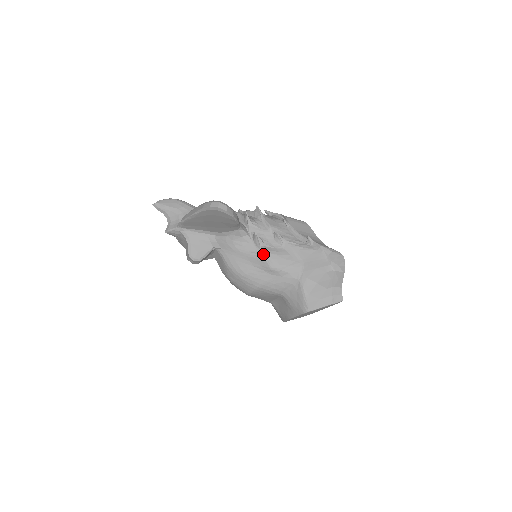
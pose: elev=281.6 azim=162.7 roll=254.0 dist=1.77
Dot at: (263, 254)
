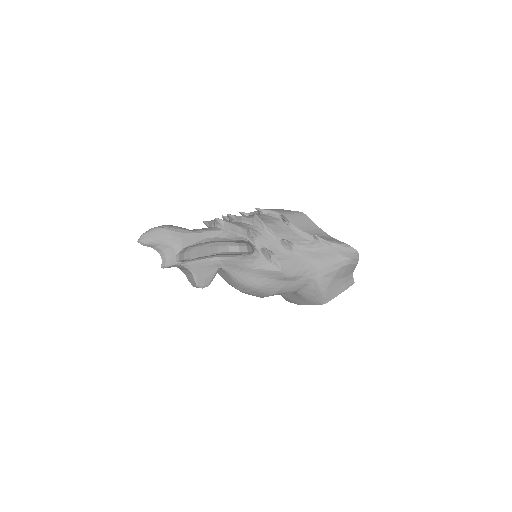
Dot at: (277, 266)
